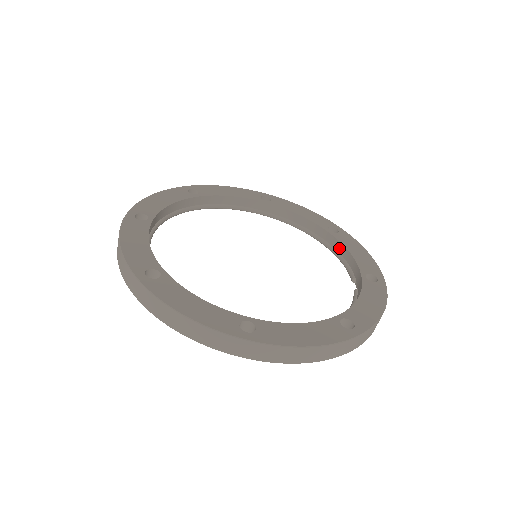
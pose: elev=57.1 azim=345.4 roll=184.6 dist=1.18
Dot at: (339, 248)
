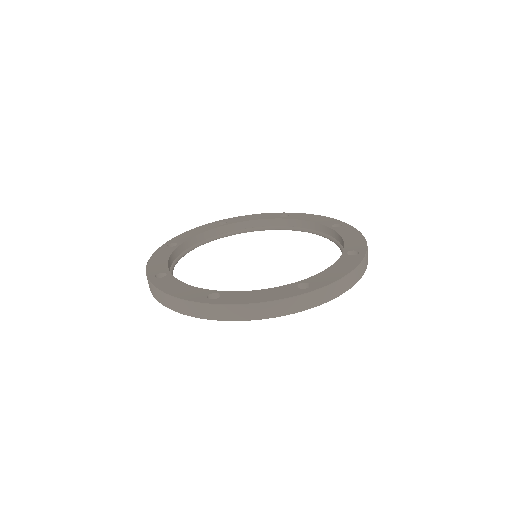
Dot at: (338, 238)
